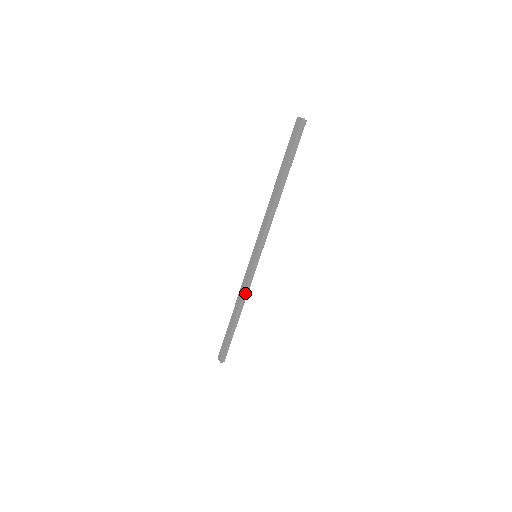
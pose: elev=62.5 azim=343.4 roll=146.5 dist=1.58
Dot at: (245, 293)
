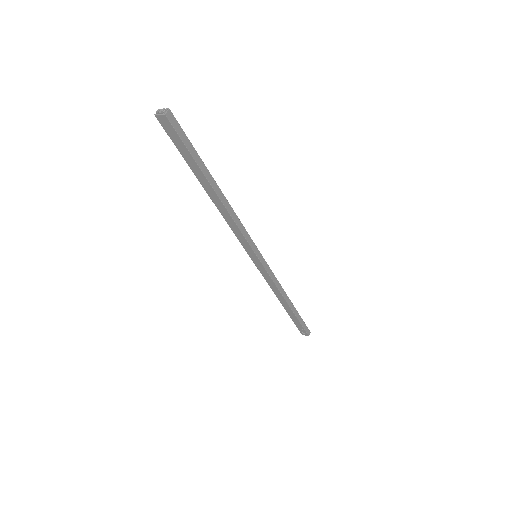
Dot at: (277, 286)
